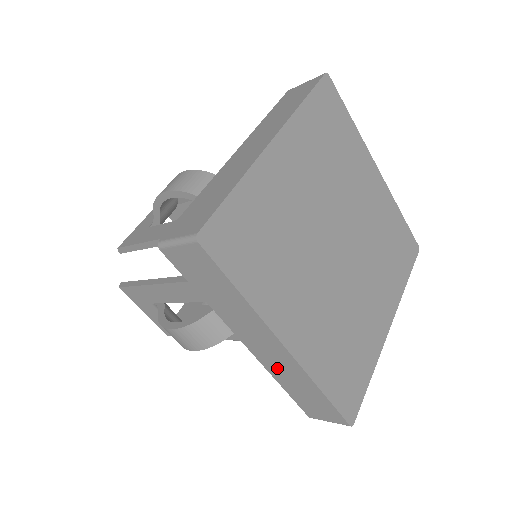
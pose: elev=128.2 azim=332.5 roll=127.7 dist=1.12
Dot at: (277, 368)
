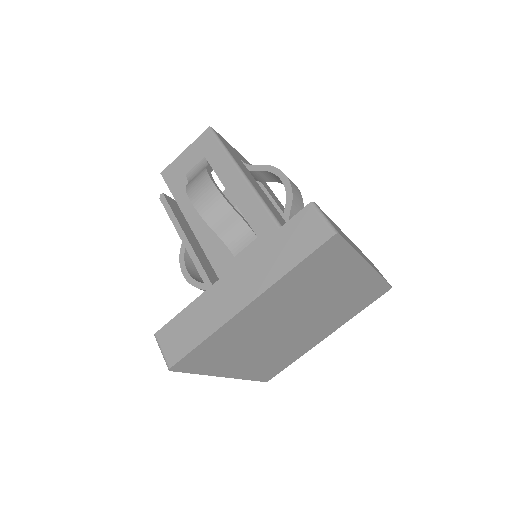
Dot at: occluded
